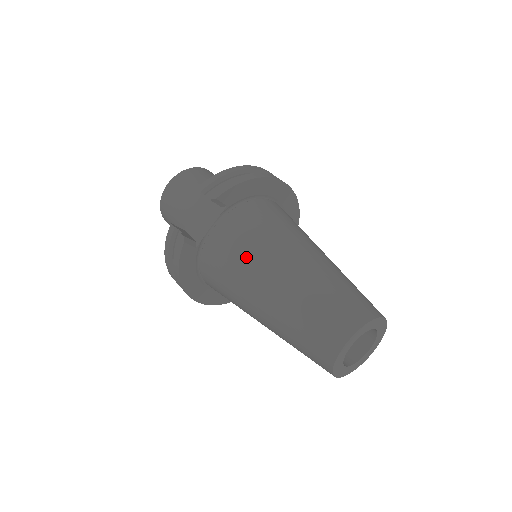
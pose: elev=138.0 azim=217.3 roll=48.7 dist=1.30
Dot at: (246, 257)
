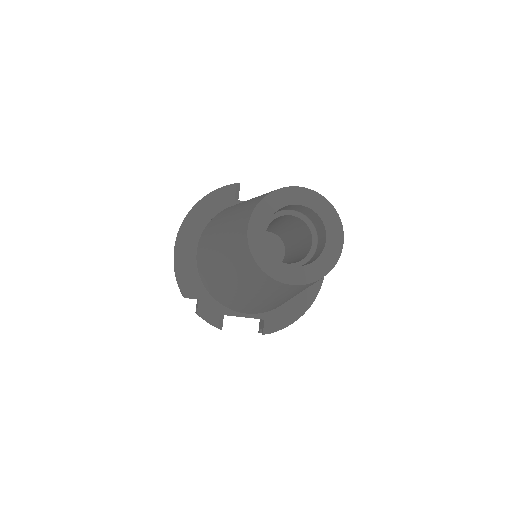
Dot at: occluded
